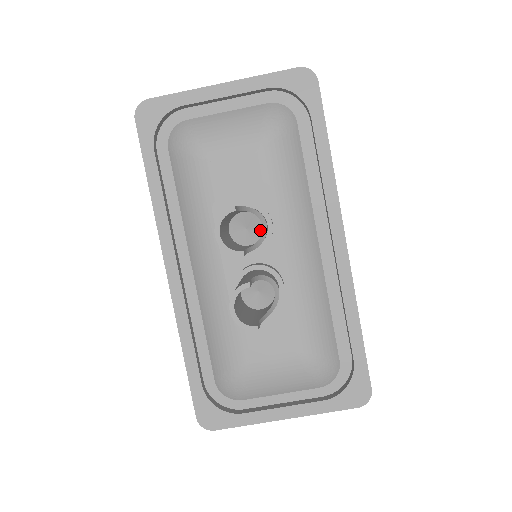
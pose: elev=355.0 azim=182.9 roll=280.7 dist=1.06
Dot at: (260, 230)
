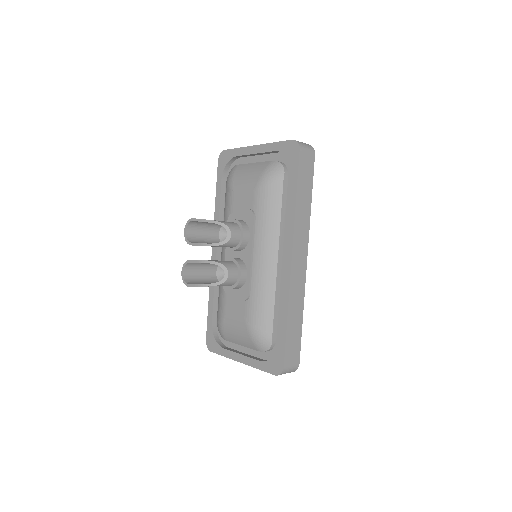
Dot at: (231, 237)
